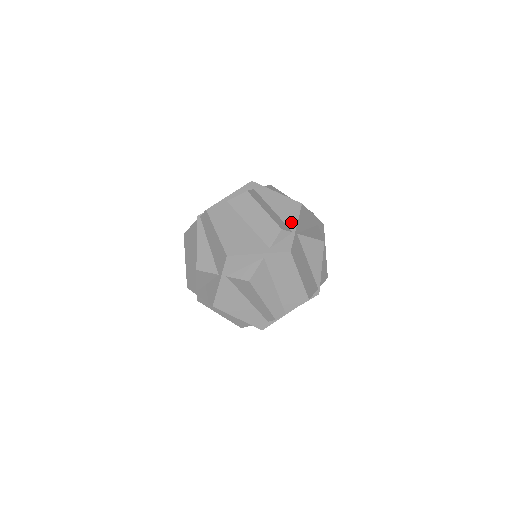
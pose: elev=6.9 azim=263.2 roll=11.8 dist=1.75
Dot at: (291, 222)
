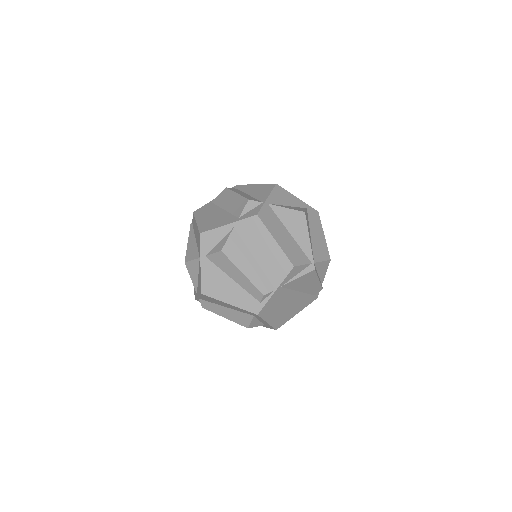
Dot at: (263, 197)
